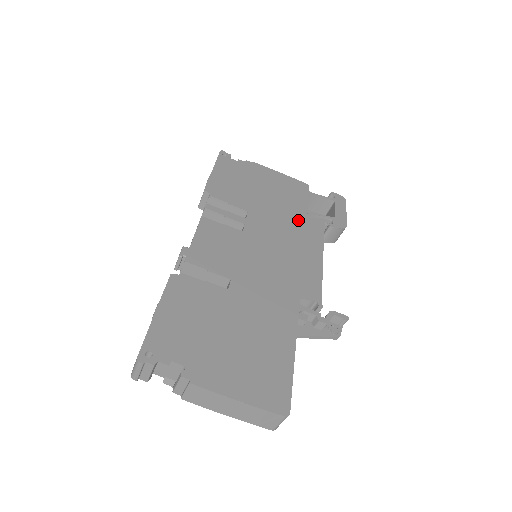
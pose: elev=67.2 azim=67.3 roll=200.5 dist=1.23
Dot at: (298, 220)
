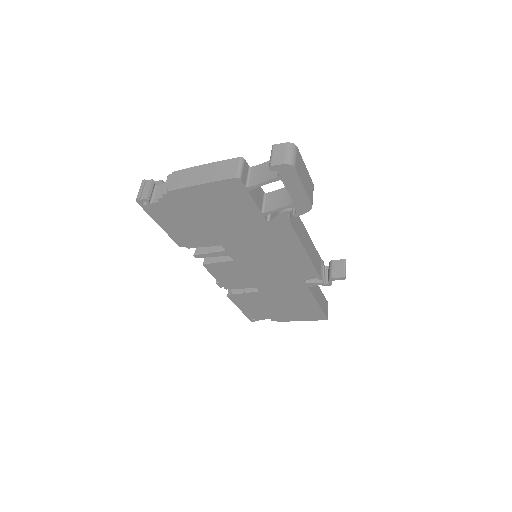
Dot at: (262, 229)
